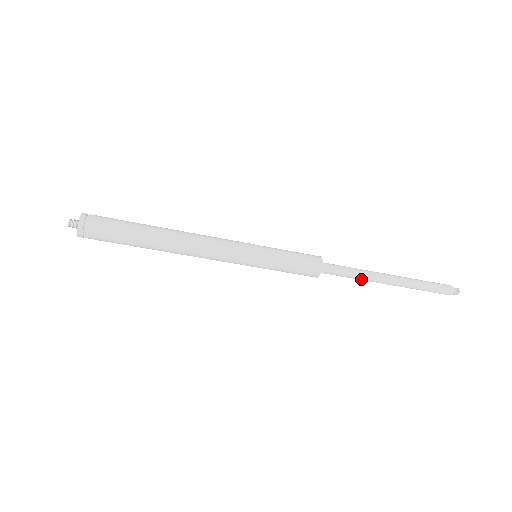
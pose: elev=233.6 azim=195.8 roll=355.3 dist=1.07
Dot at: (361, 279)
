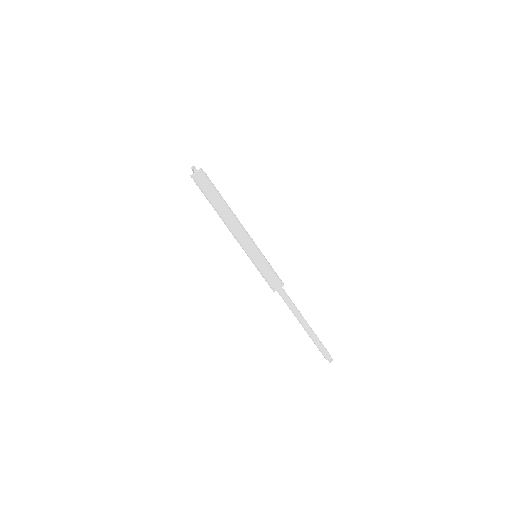
Dot at: (294, 311)
